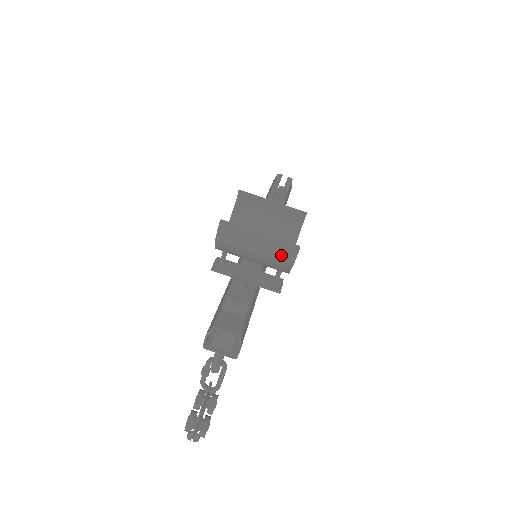
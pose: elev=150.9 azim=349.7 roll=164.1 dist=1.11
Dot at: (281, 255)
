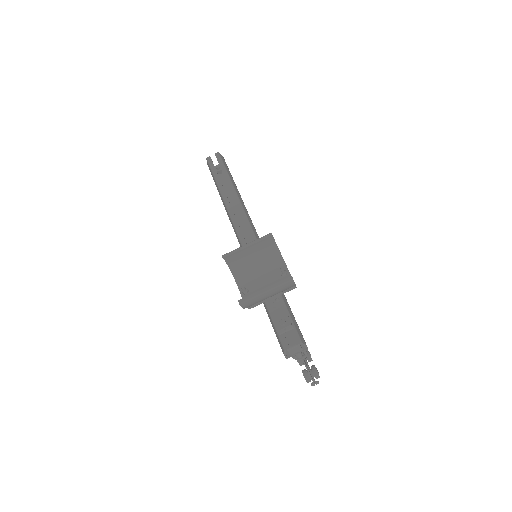
Dot at: (285, 288)
